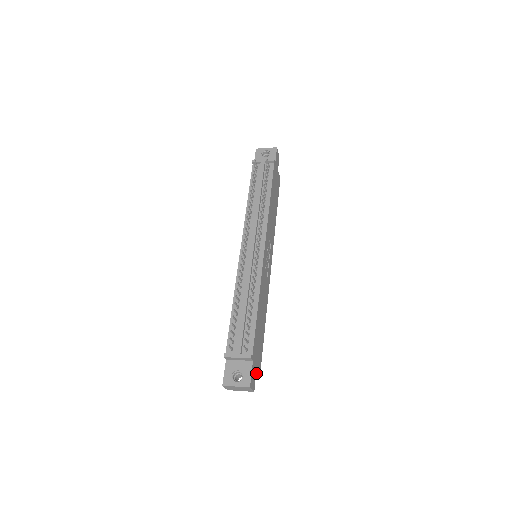
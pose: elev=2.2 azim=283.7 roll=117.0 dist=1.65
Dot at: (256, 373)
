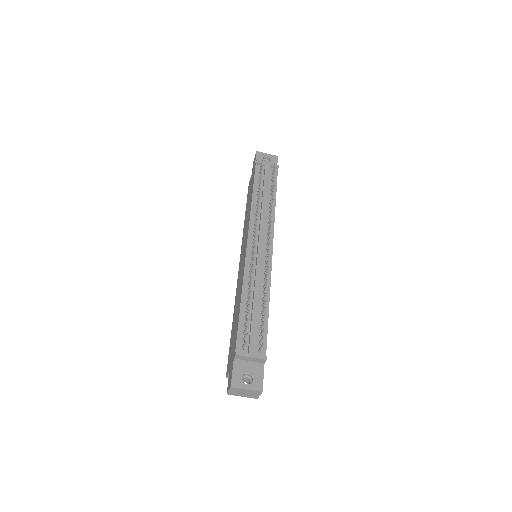
Dot at: occluded
